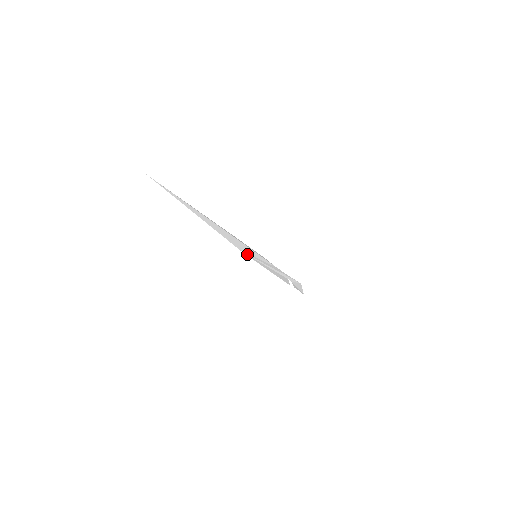
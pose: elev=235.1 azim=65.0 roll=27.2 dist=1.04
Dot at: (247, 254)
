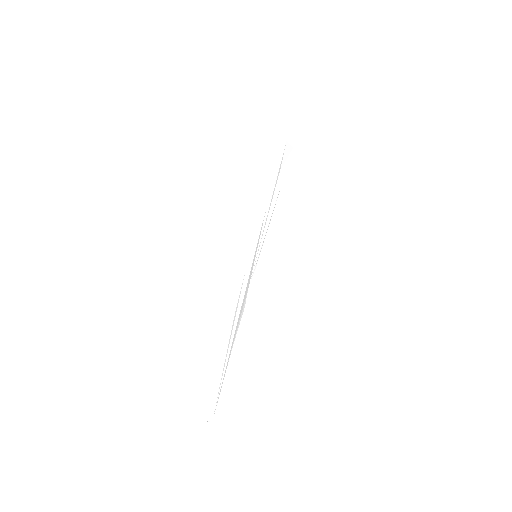
Dot at: (252, 273)
